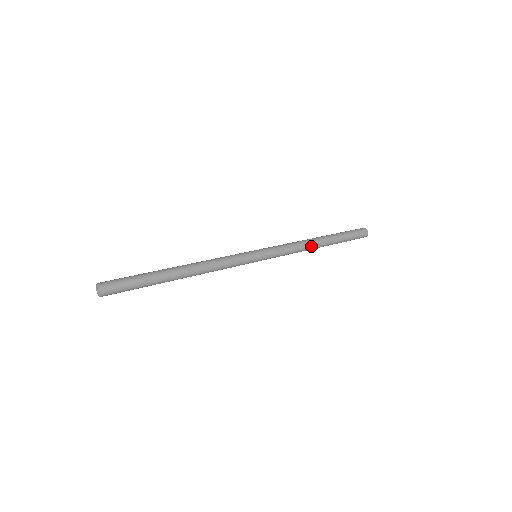
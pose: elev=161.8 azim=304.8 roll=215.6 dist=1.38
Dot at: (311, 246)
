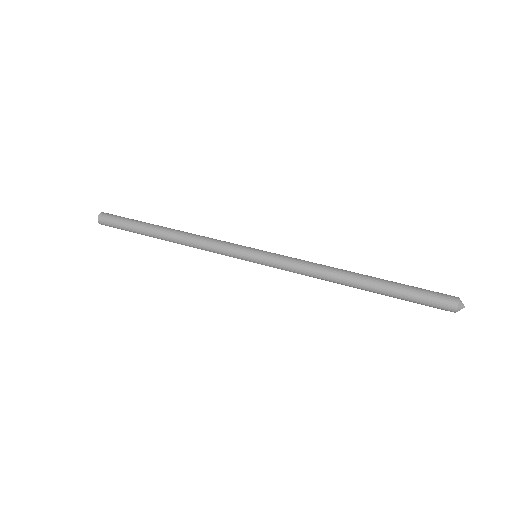
Dot at: (335, 280)
